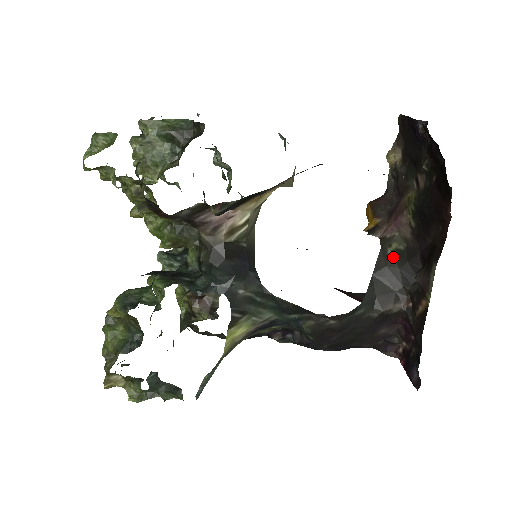
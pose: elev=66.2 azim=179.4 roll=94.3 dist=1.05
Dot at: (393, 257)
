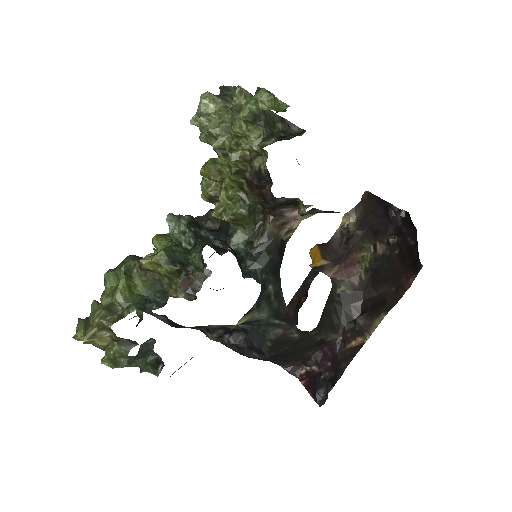
Dot at: (340, 297)
